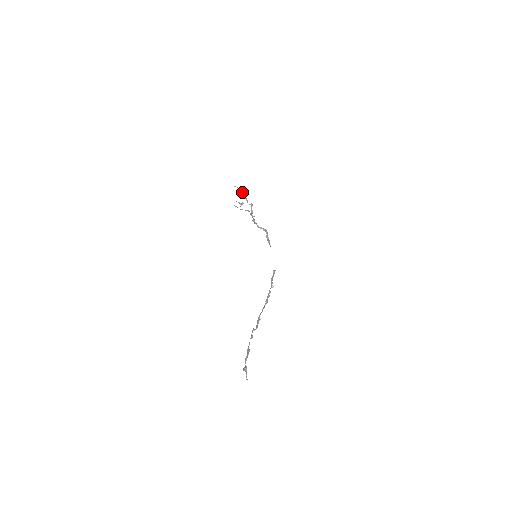
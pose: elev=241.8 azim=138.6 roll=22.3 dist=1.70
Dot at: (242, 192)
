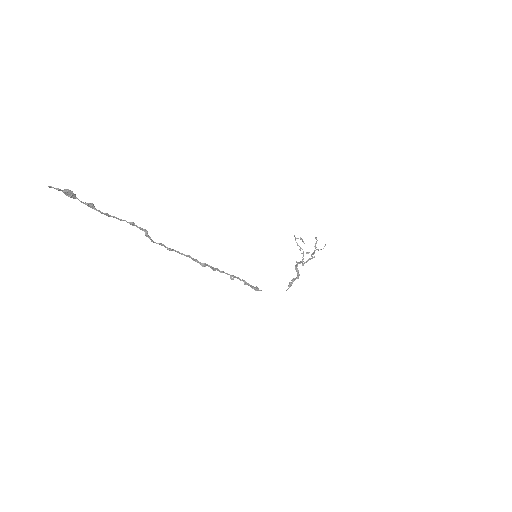
Dot at: occluded
